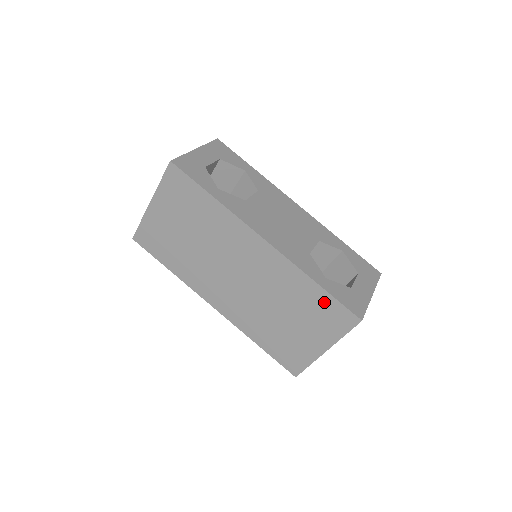
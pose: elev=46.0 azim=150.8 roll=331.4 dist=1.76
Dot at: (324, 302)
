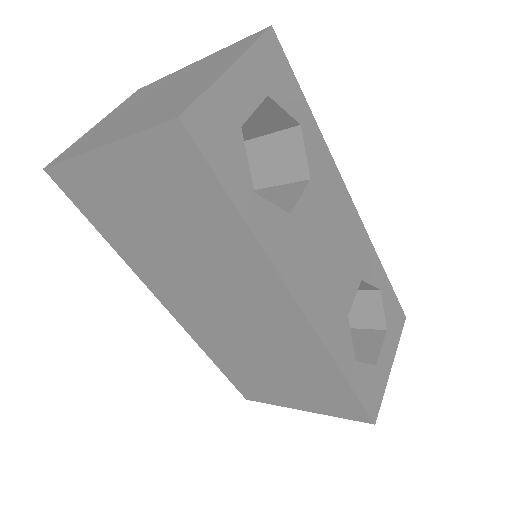
Dot at: (339, 391)
